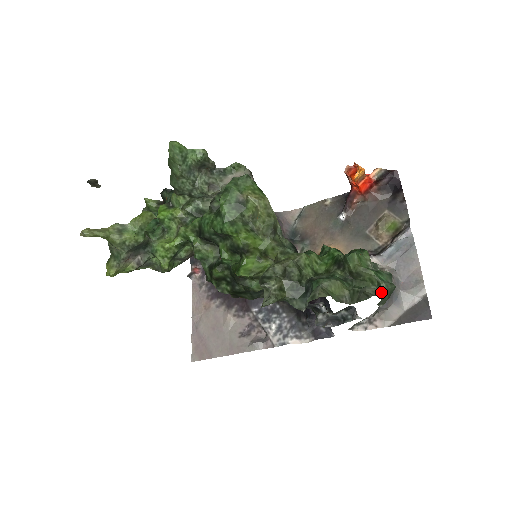
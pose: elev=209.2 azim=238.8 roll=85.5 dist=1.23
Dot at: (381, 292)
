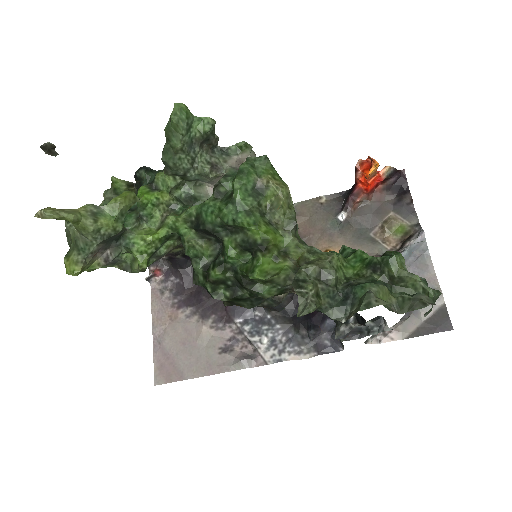
Dot at: (432, 300)
